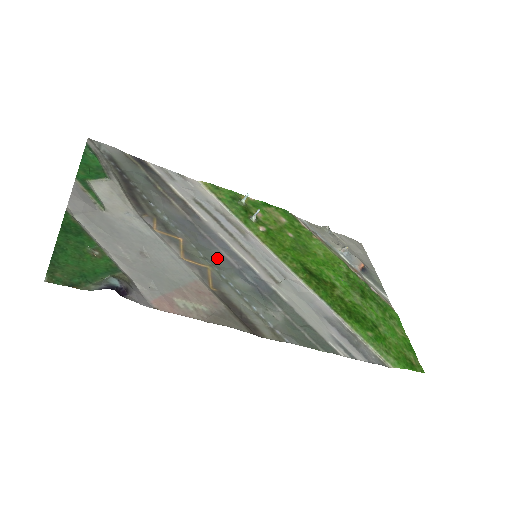
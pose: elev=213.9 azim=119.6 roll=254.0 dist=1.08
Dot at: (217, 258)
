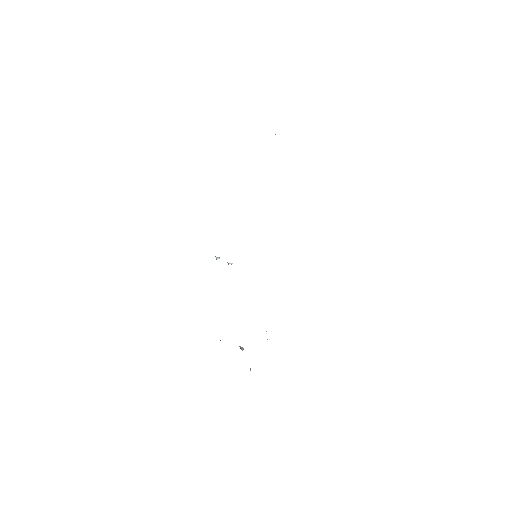
Dot at: occluded
